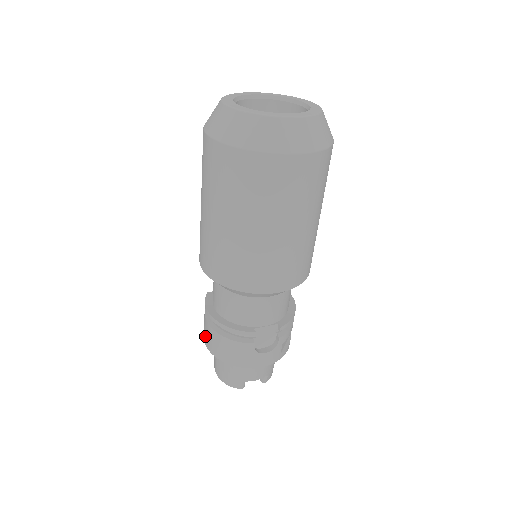
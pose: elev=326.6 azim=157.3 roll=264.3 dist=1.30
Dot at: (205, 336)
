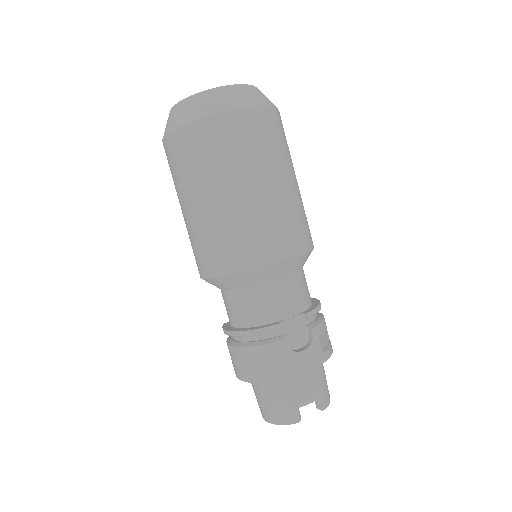
Dot at: (235, 368)
